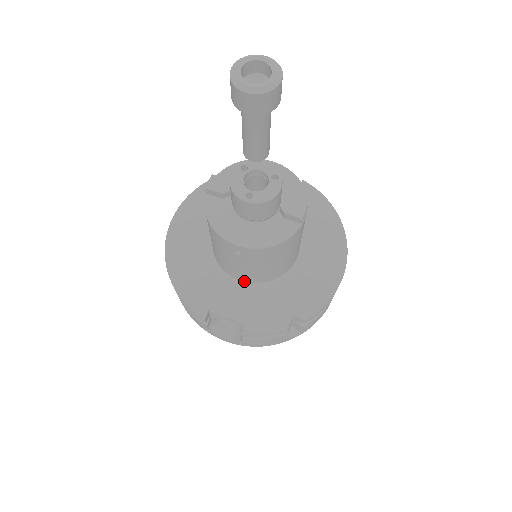
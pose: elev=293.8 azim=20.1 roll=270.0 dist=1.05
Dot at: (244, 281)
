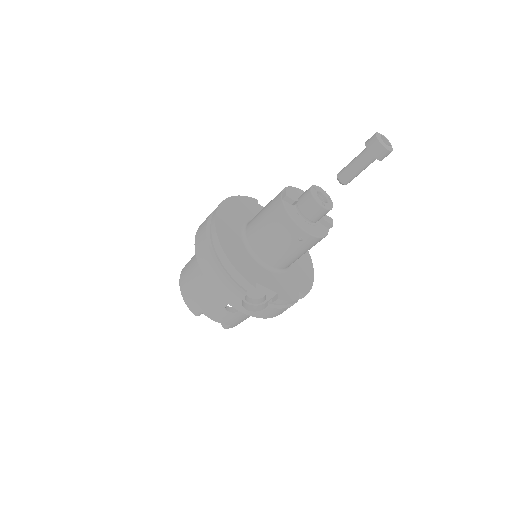
Dot at: (271, 266)
